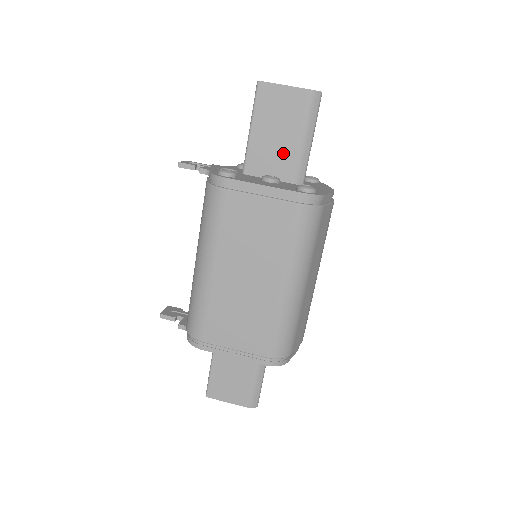
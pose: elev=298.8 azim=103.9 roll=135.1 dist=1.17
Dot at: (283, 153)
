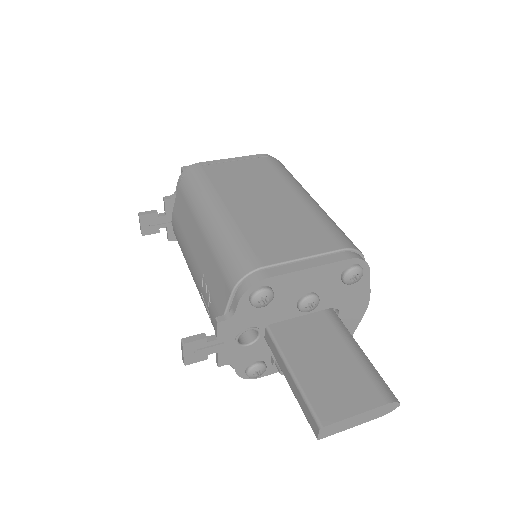
Dot at: occluded
